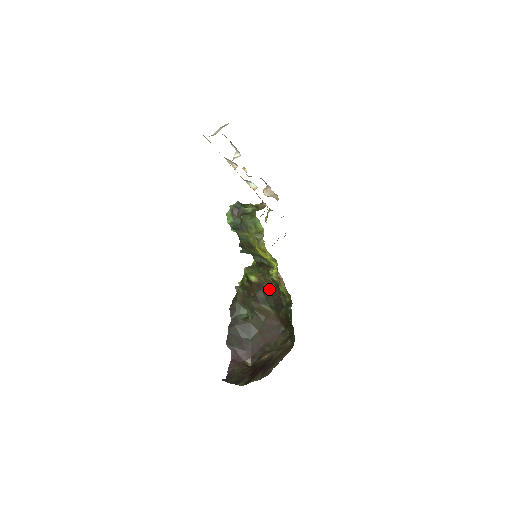
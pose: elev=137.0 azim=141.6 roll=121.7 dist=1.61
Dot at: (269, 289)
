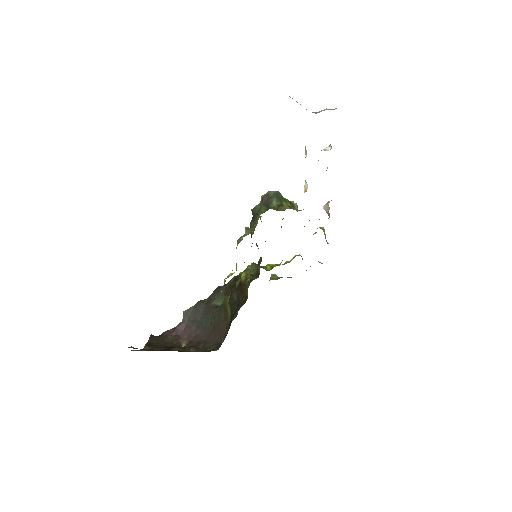
Dot at: (243, 296)
